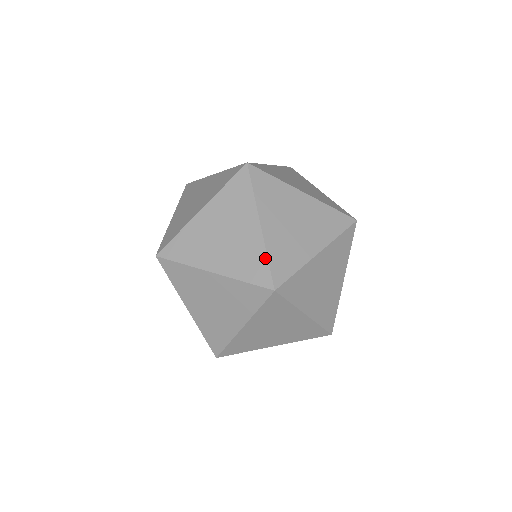
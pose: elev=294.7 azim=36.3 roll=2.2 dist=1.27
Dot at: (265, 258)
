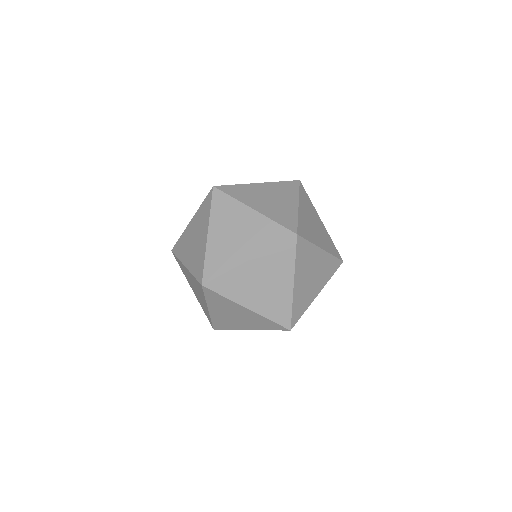
Dot at: (290, 309)
